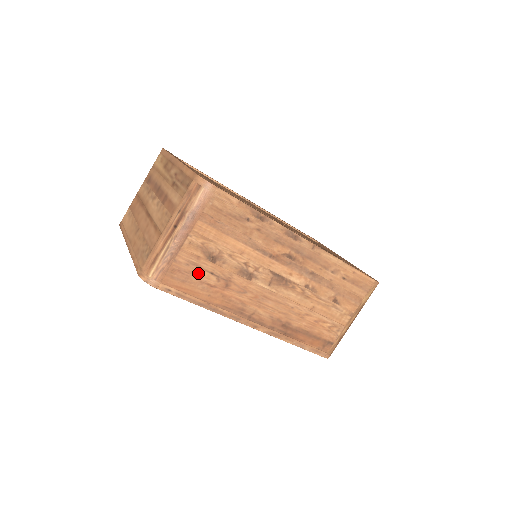
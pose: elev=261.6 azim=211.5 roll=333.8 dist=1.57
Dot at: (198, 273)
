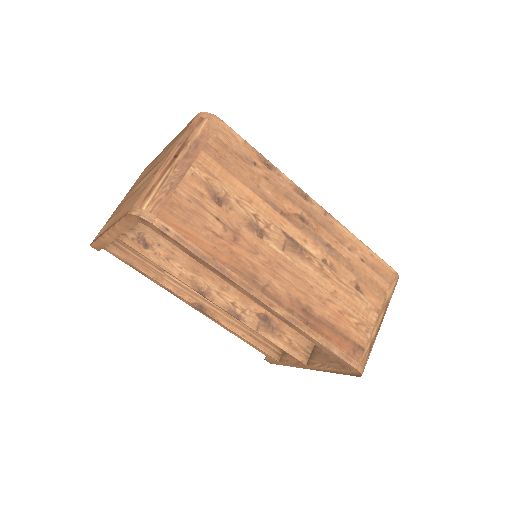
Dot at: (202, 215)
